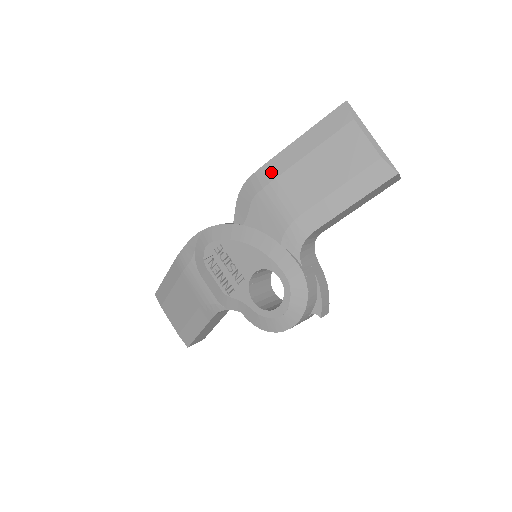
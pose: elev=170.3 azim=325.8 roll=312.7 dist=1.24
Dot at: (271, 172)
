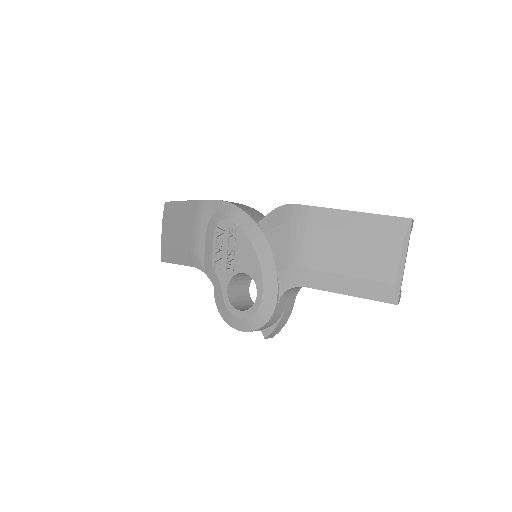
Dot at: (314, 217)
